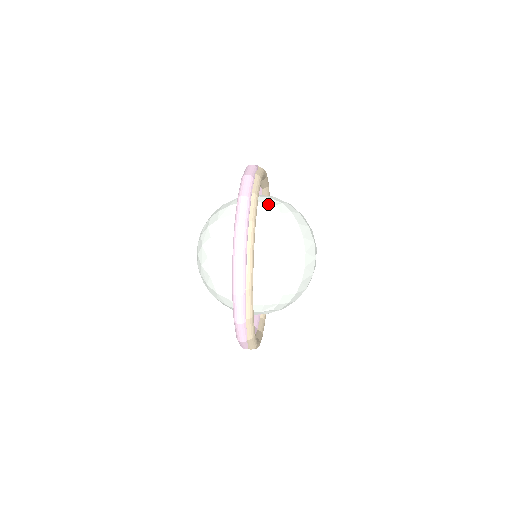
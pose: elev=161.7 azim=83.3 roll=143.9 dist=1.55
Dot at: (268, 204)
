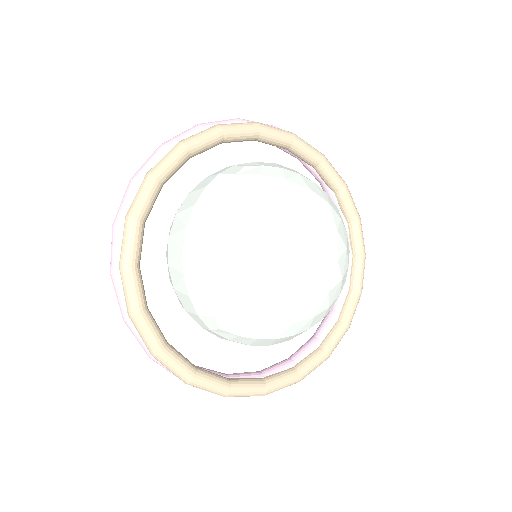
Dot at: (235, 166)
